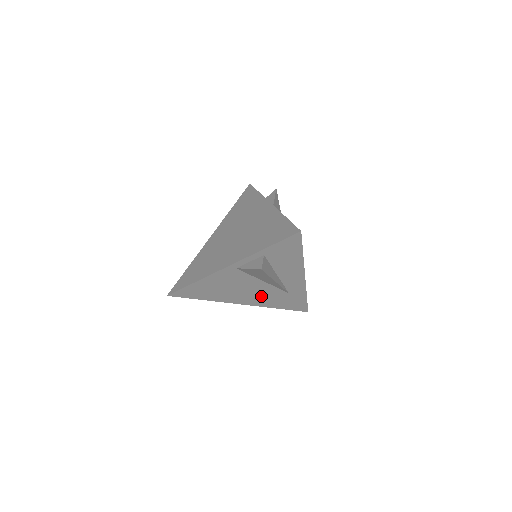
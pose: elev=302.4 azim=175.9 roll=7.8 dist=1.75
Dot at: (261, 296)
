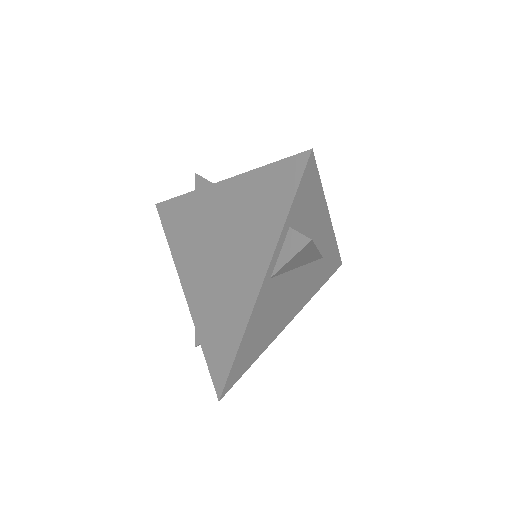
Dot at: (302, 290)
